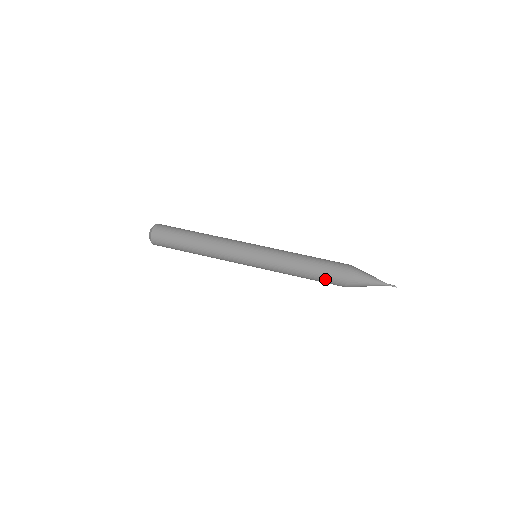
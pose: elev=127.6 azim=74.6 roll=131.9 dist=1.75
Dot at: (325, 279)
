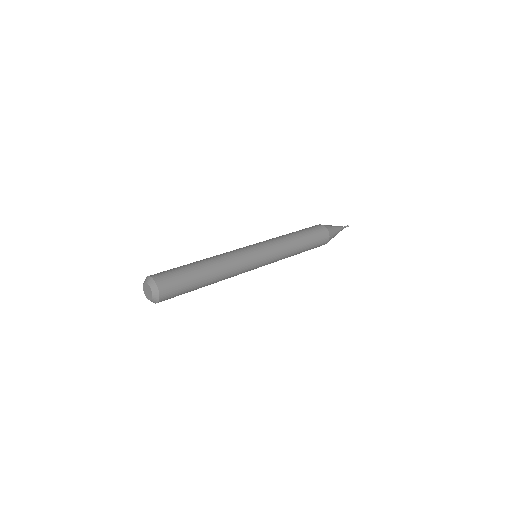
Dot at: (314, 247)
